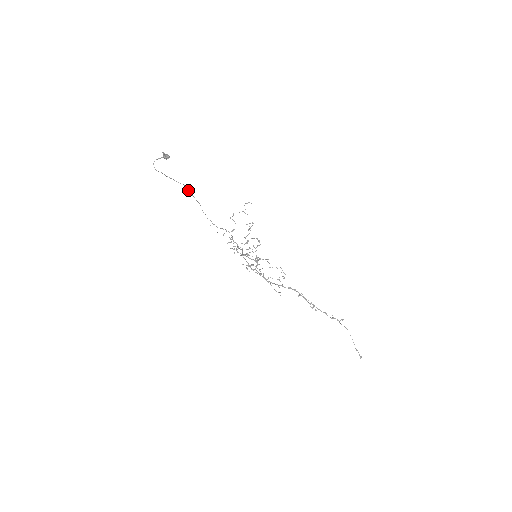
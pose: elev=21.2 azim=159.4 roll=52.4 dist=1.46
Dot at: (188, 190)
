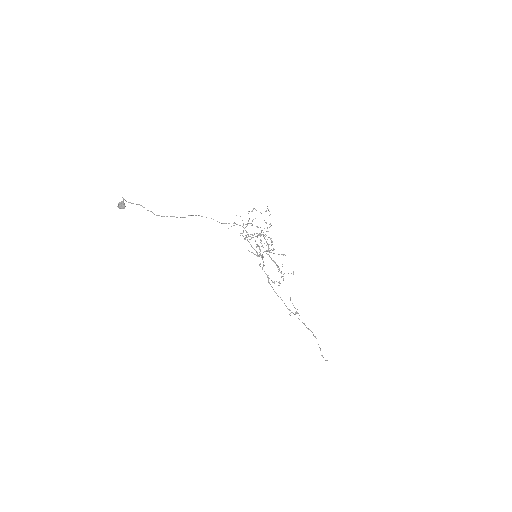
Dot at: (162, 216)
